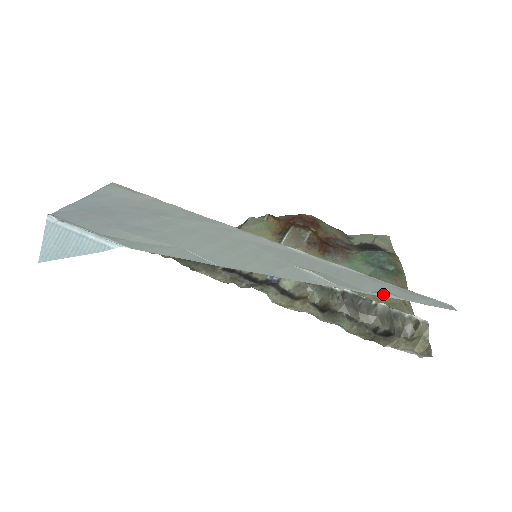
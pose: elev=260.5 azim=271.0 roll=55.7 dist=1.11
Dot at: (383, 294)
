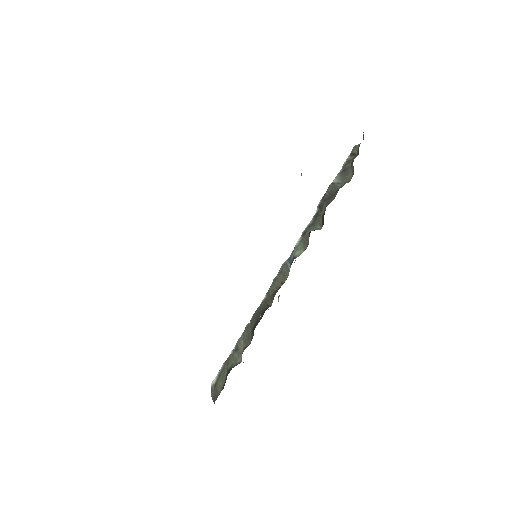
Dot at: occluded
